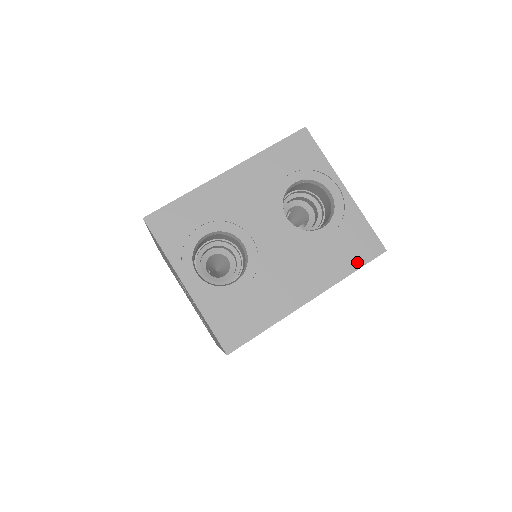
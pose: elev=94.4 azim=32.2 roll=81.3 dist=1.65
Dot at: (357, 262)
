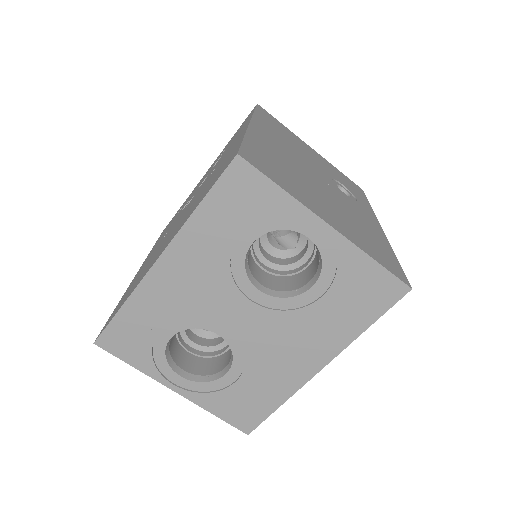
Dot at: (371, 314)
